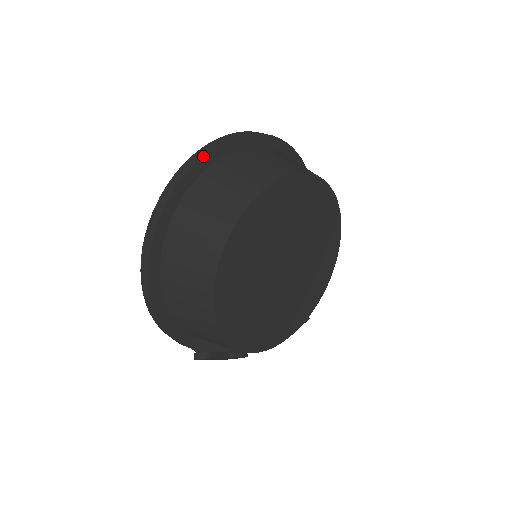
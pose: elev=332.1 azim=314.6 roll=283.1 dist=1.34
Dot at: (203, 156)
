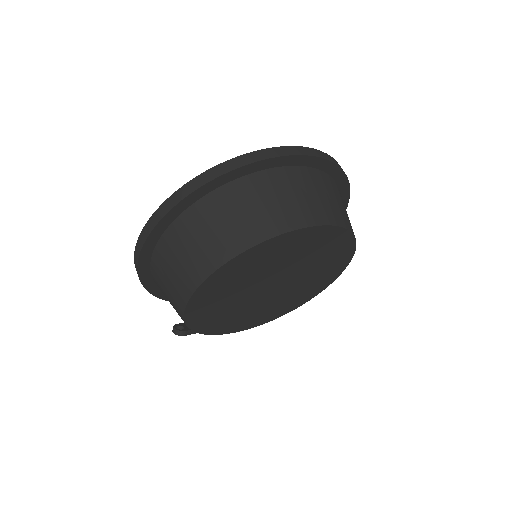
Dot at: (204, 185)
